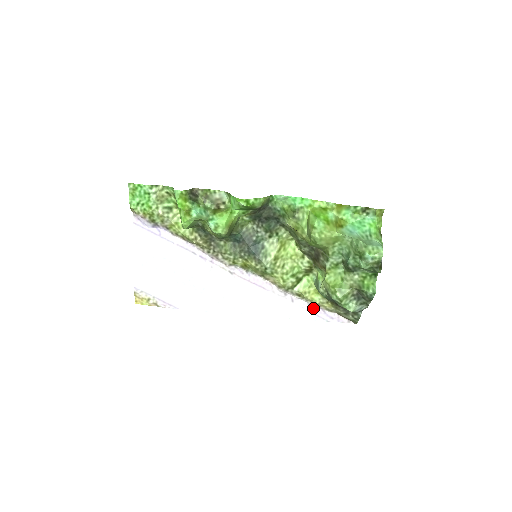
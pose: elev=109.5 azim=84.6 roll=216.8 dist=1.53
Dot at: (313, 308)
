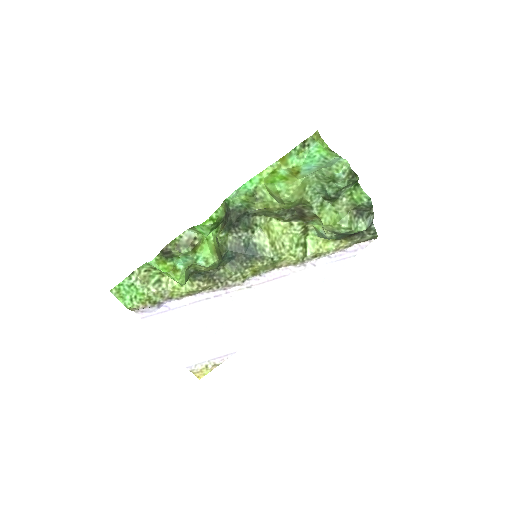
Dot at: (335, 256)
